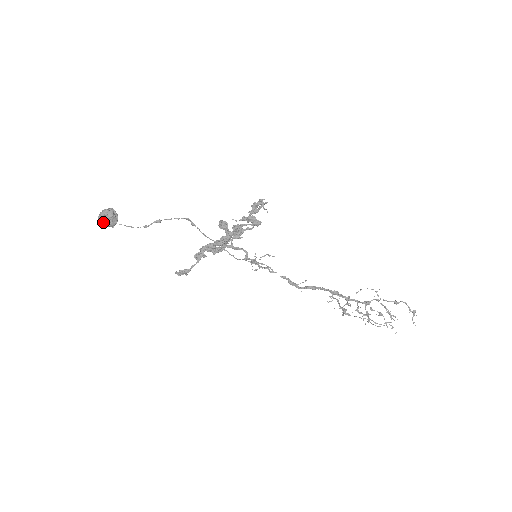
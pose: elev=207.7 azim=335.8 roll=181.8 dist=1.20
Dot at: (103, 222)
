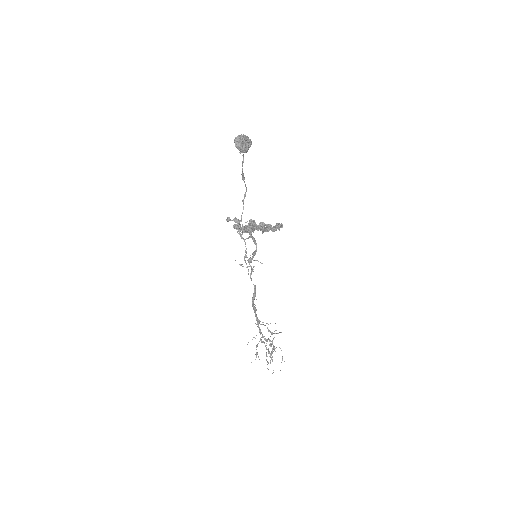
Dot at: (245, 142)
